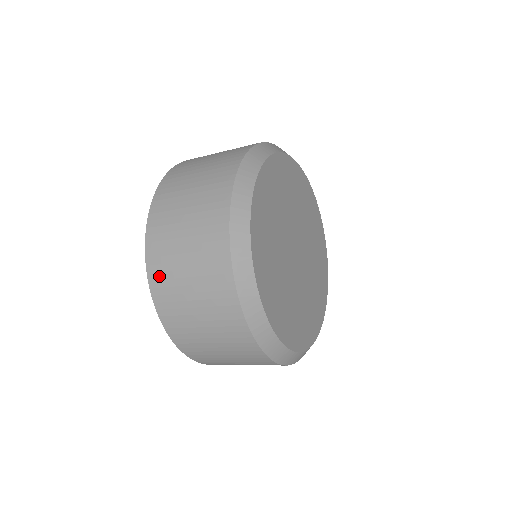
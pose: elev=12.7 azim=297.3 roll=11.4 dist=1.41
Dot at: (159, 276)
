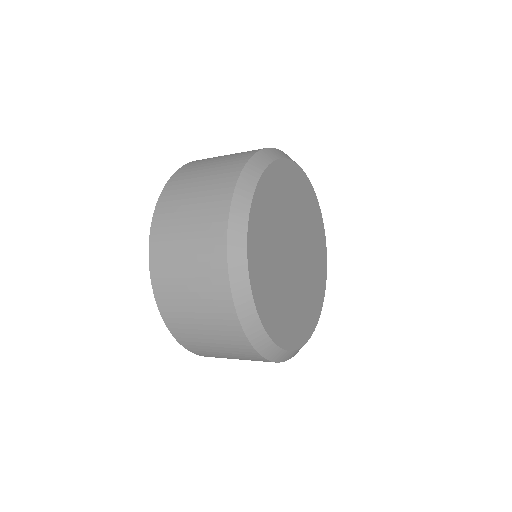
Dot at: (159, 252)
